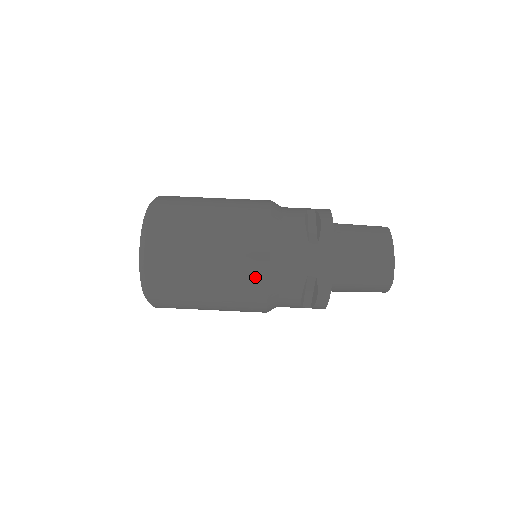
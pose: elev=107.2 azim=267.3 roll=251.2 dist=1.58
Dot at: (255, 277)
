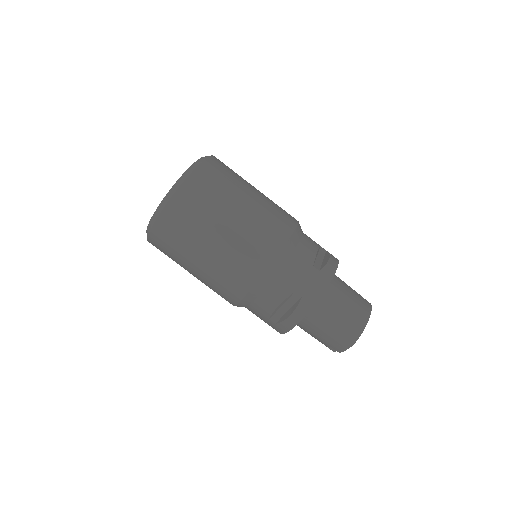
Dot at: (257, 262)
